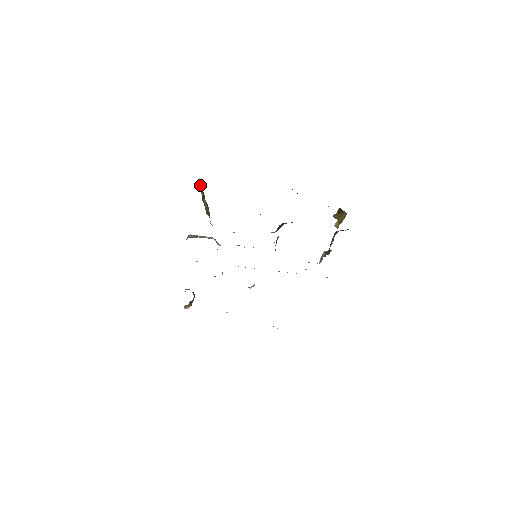
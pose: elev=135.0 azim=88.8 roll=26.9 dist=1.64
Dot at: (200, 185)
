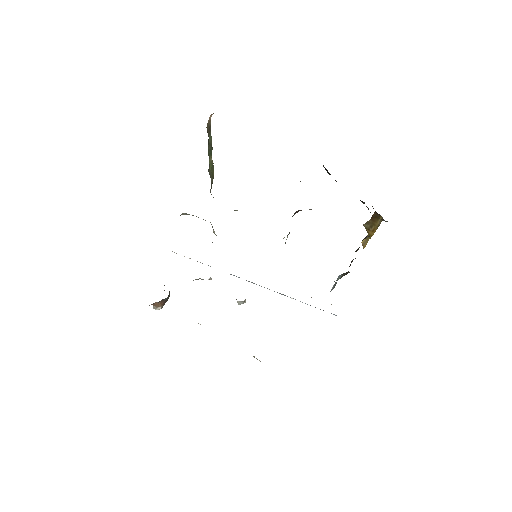
Dot at: (210, 127)
